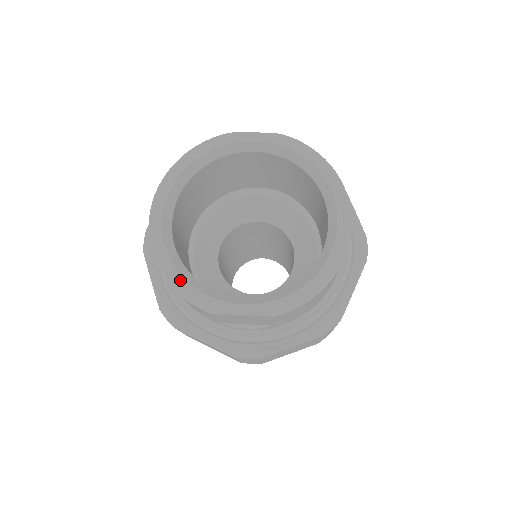
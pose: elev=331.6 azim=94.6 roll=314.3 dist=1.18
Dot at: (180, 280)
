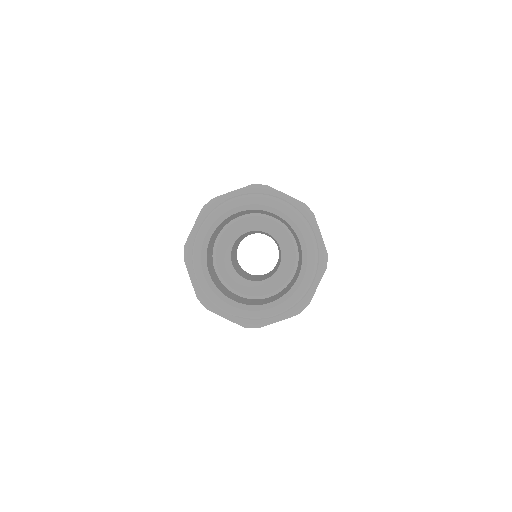
Dot at: (214, 296)
